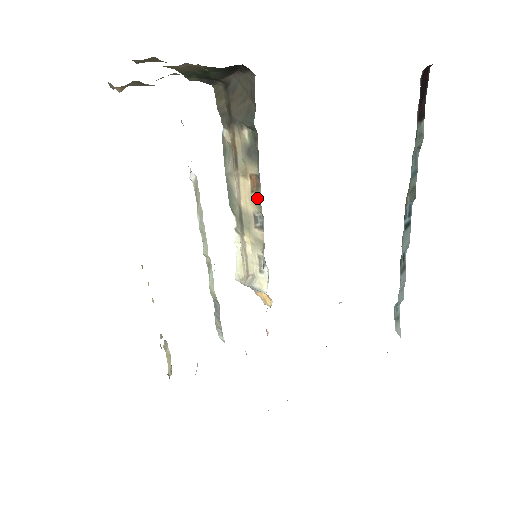
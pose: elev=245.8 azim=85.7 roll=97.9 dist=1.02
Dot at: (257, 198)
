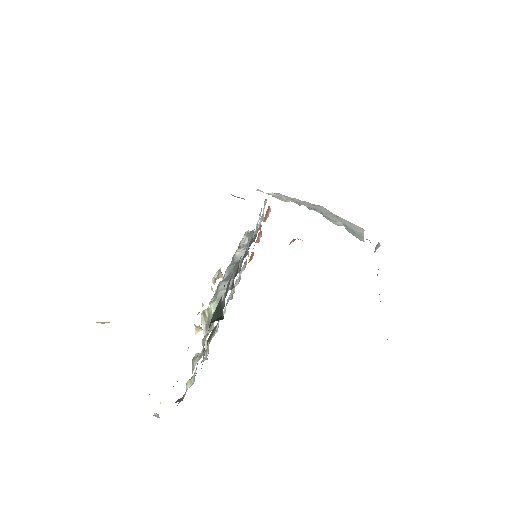
Dot at: occluded
